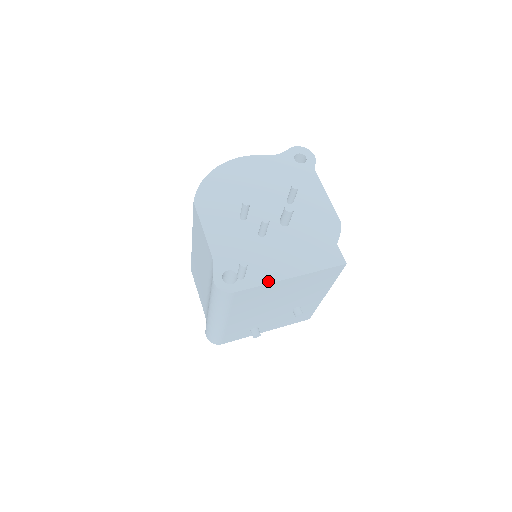
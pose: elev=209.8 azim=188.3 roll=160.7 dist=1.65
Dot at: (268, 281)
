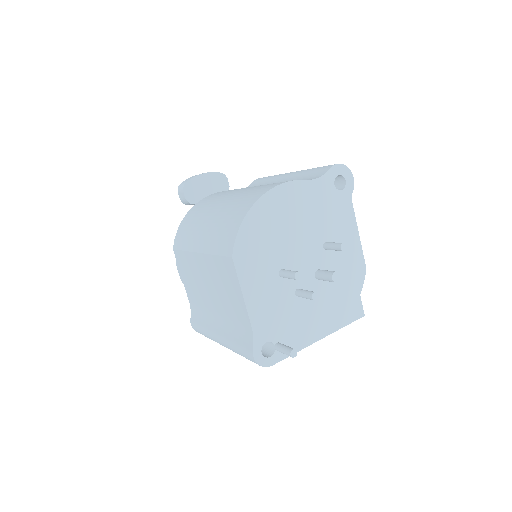
Dot at: (301, 347)
